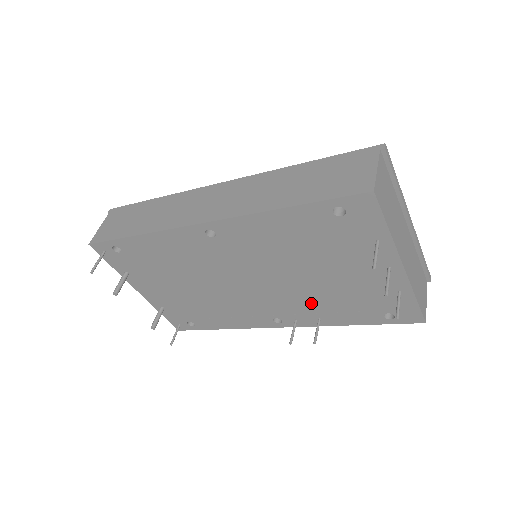
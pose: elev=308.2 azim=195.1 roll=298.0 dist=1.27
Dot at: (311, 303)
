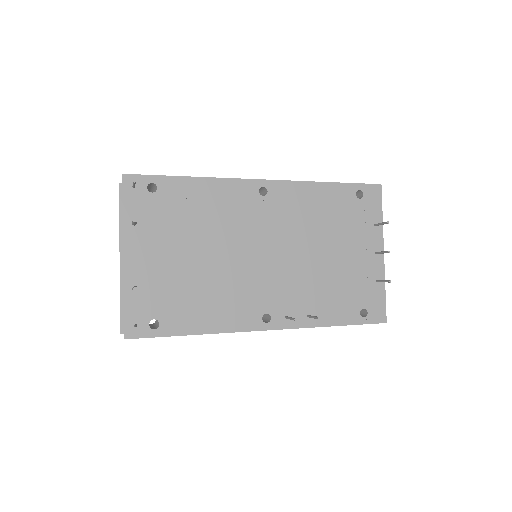
Dot at: (309, 291)
